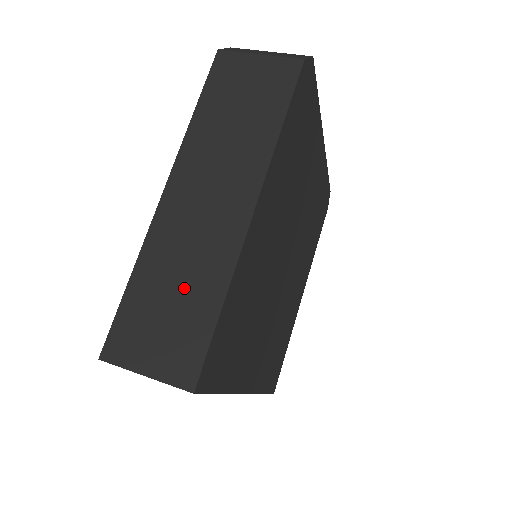
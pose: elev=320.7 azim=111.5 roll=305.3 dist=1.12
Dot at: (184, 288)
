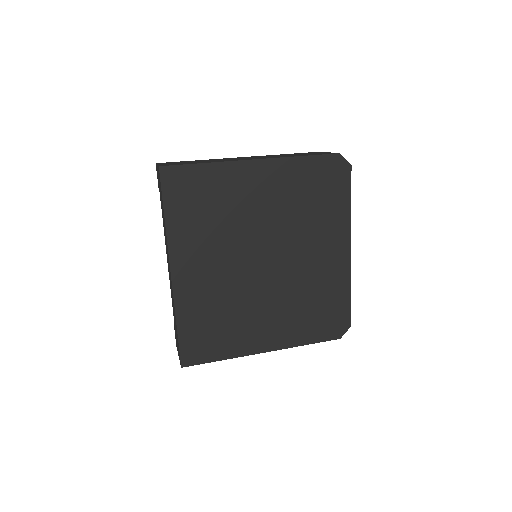
Dot at: (203, 161)
